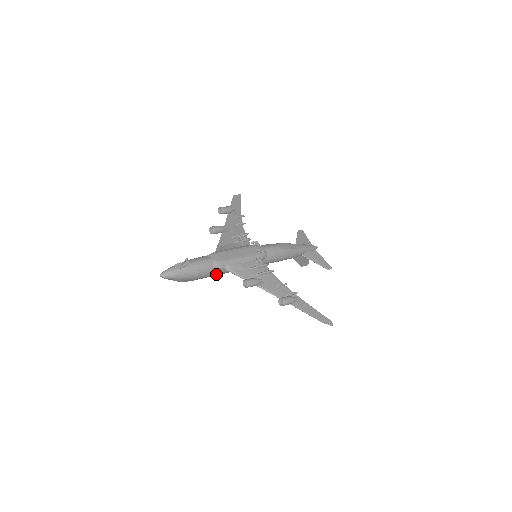
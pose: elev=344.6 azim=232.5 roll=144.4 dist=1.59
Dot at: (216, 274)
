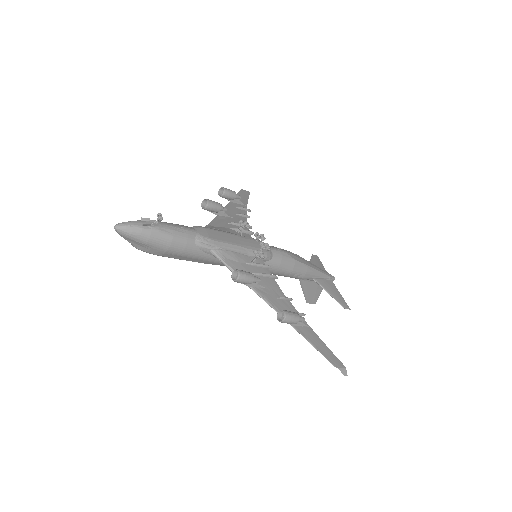
Dot at: (196, 256)
